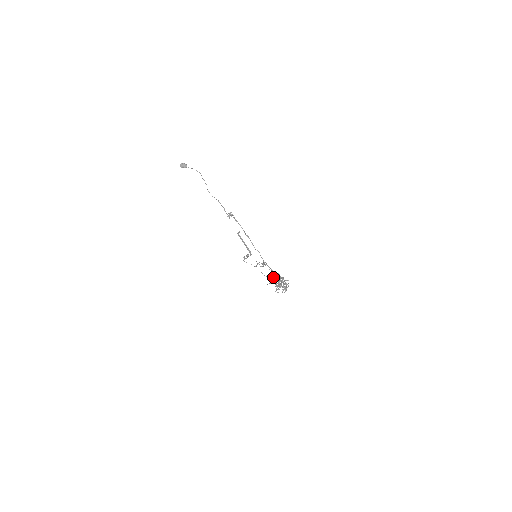
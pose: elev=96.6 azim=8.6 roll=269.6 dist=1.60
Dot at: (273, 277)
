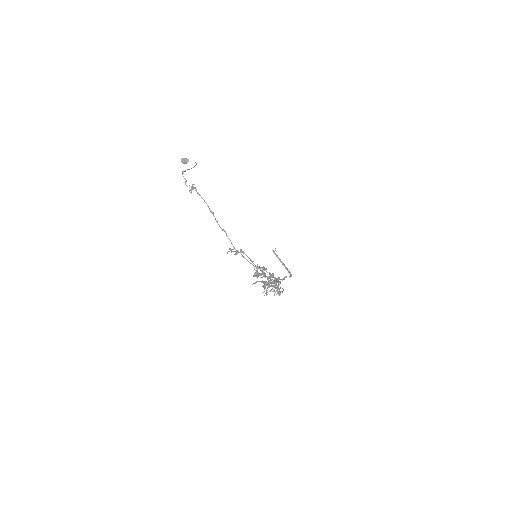
Dot at: occluded
